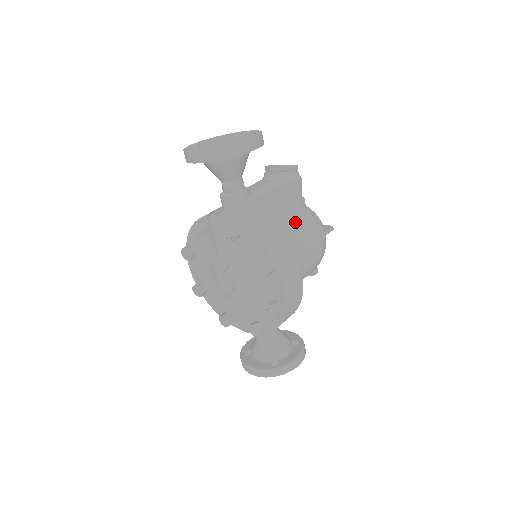
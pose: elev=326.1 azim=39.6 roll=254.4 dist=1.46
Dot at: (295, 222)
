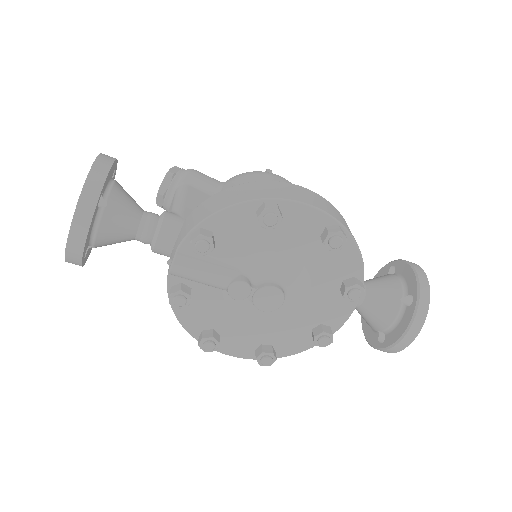
Dot at: occluded
